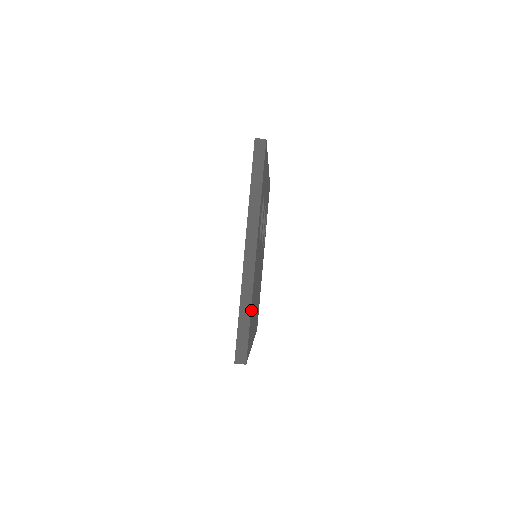
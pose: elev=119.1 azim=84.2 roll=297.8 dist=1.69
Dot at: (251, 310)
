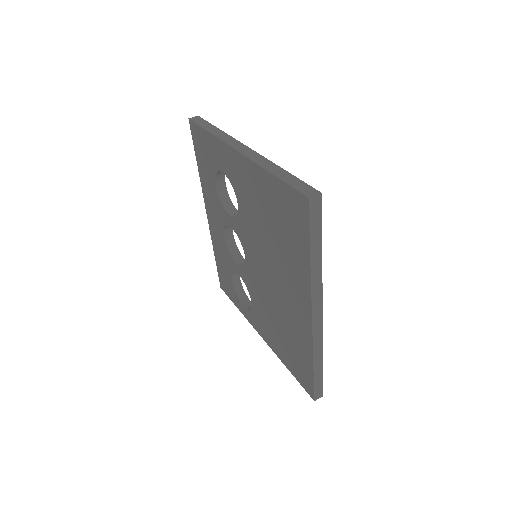
Dot at: occluded
